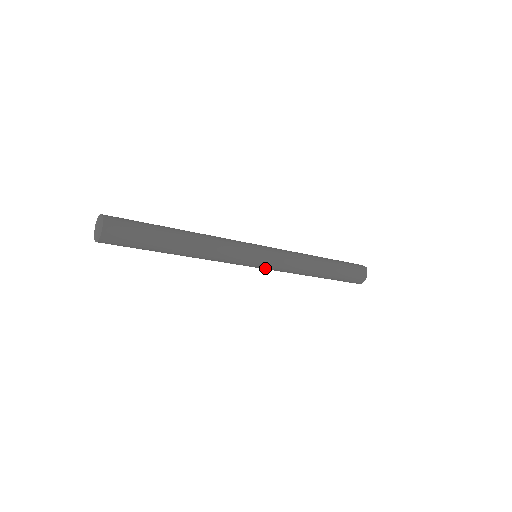
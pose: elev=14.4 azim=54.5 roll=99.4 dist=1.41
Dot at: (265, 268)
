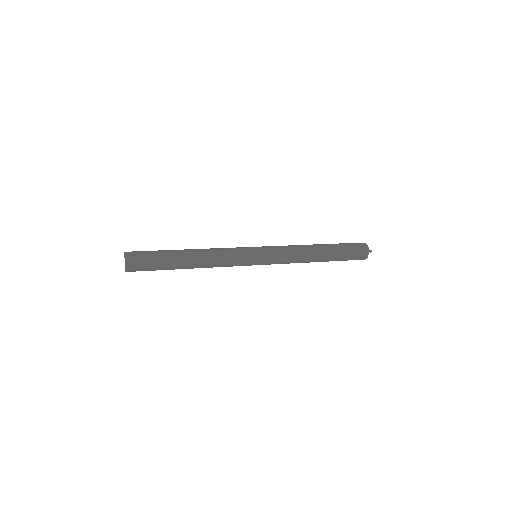
Dot at: occluded
